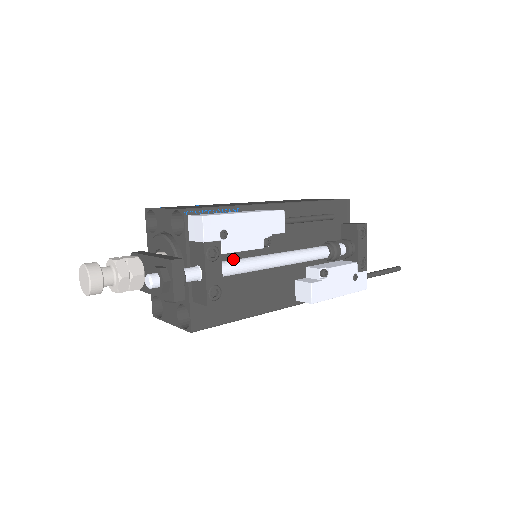
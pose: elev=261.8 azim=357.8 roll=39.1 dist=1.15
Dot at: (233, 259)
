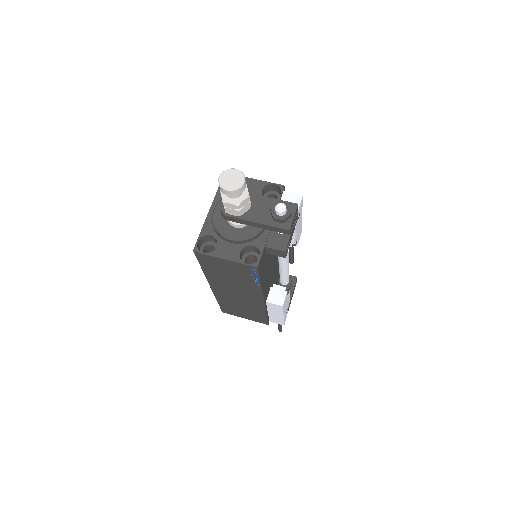
Dot at: occluded
